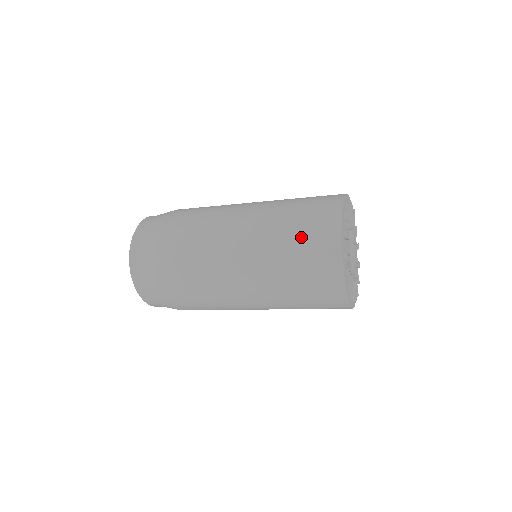
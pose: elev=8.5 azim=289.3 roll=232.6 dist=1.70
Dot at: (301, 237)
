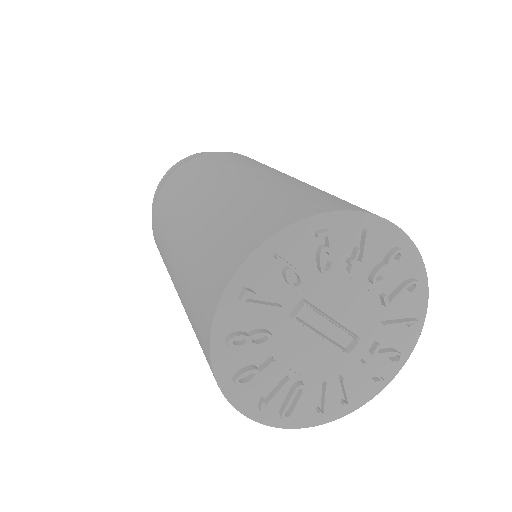
Dot at: occluded
